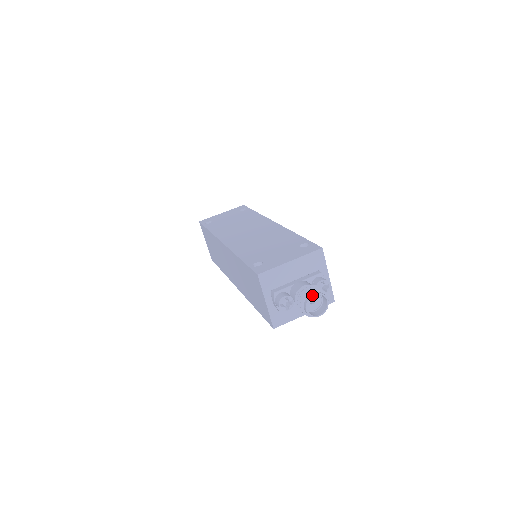
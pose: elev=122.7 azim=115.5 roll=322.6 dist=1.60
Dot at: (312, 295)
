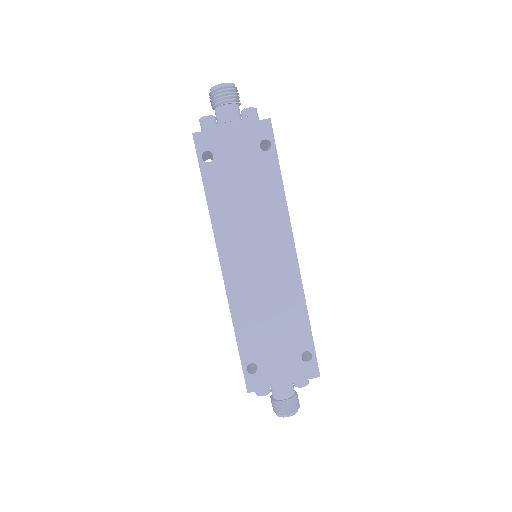
Dot at: occluded
